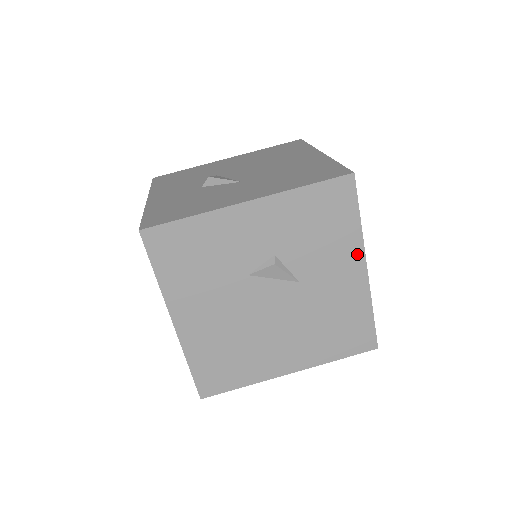
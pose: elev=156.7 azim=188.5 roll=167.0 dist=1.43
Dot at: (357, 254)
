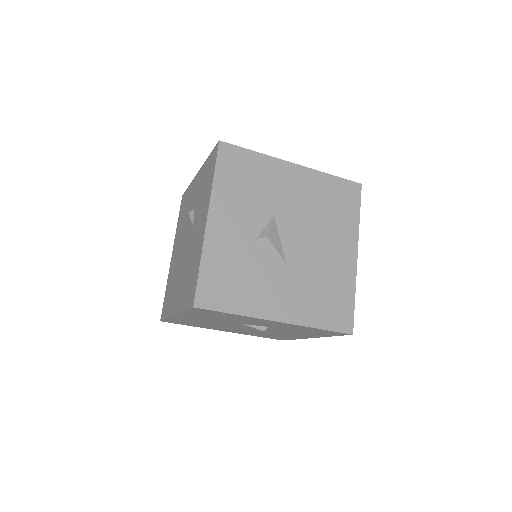
Dot at: (314, 336)
